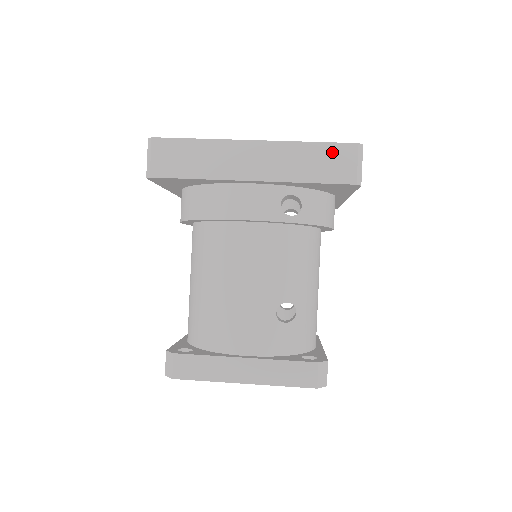
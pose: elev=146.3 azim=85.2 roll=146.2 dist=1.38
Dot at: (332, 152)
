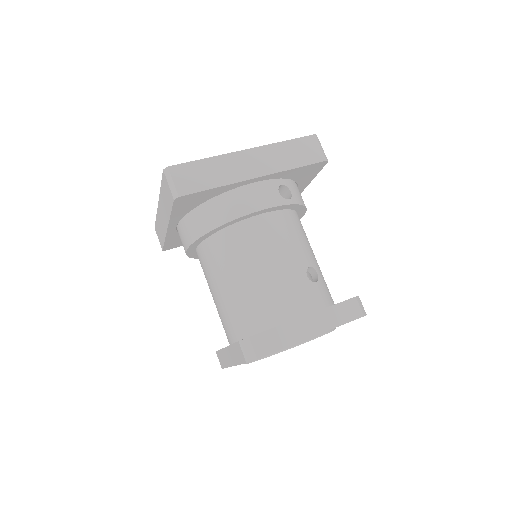
Dot at: (302, 144)
